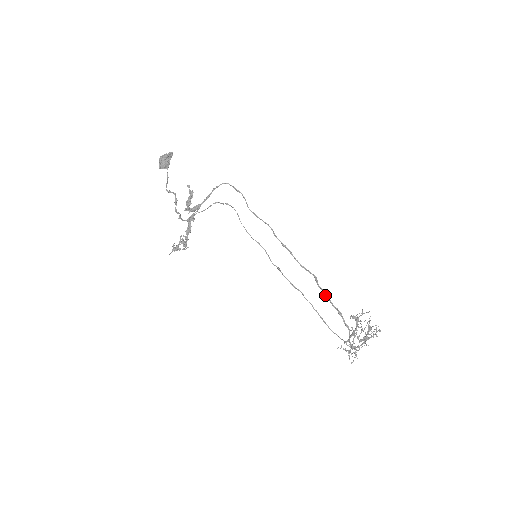
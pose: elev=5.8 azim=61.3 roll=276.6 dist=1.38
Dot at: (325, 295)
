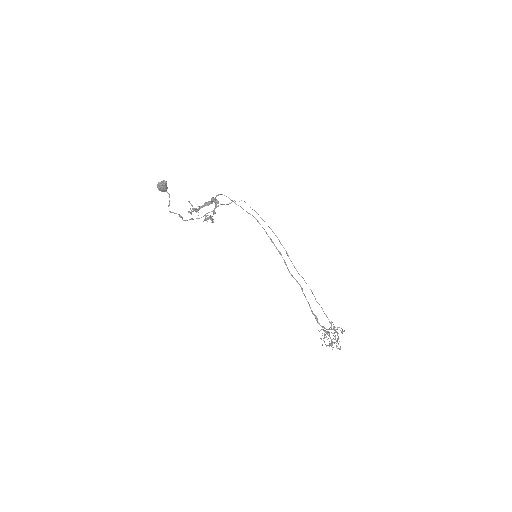
Dot at: (308, 303)
